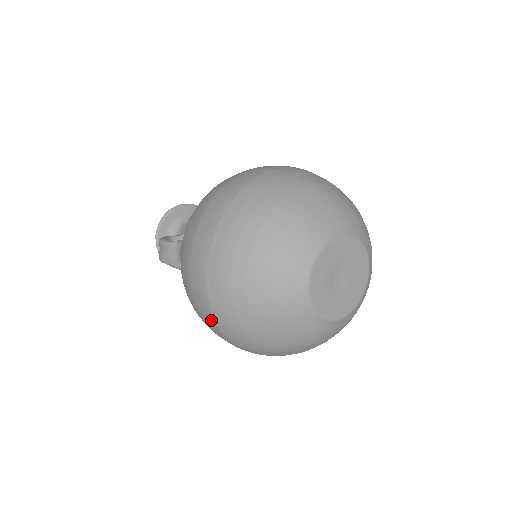
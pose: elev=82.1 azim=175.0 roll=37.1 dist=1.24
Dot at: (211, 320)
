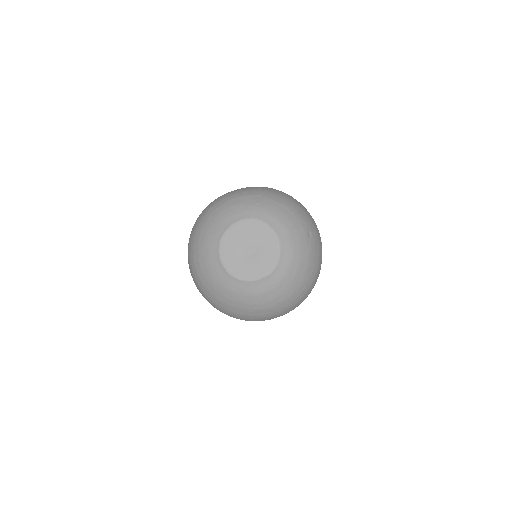
Dot at: occluded
